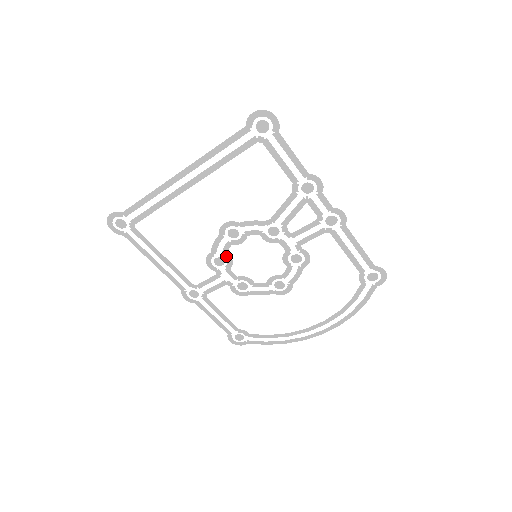
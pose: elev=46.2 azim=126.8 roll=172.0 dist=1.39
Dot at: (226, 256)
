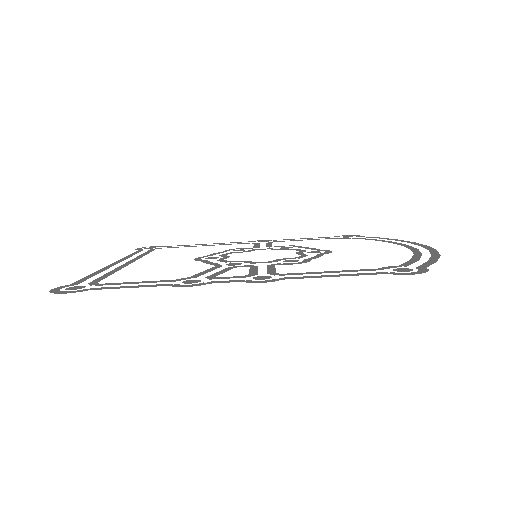
Dot at: (237, 252)
